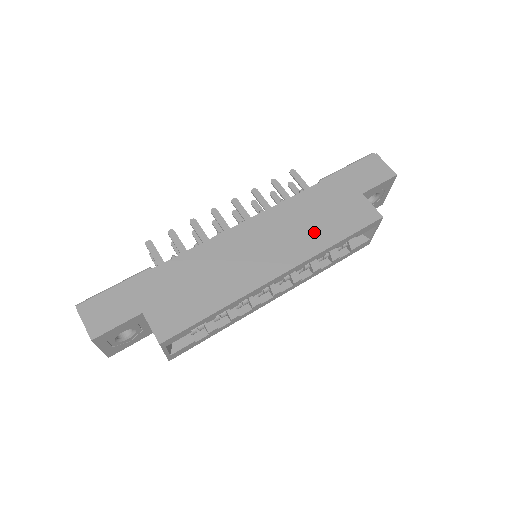
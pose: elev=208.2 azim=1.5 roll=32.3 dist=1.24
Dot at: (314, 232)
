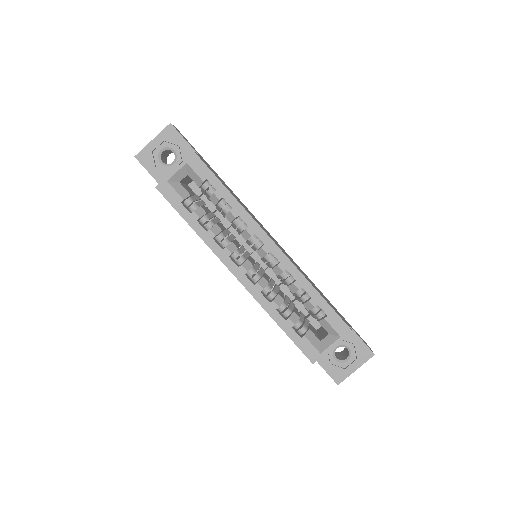
Dot at: (307, 278)
